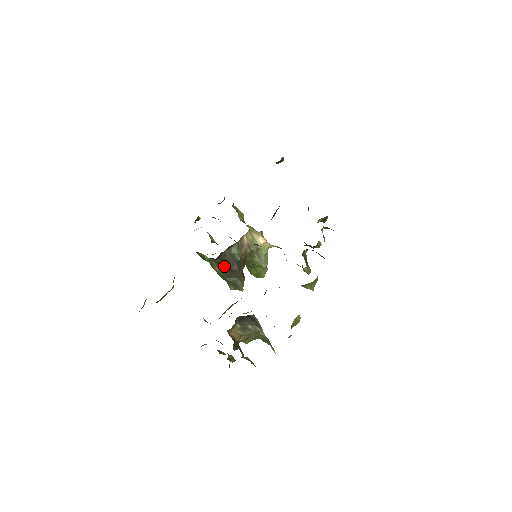
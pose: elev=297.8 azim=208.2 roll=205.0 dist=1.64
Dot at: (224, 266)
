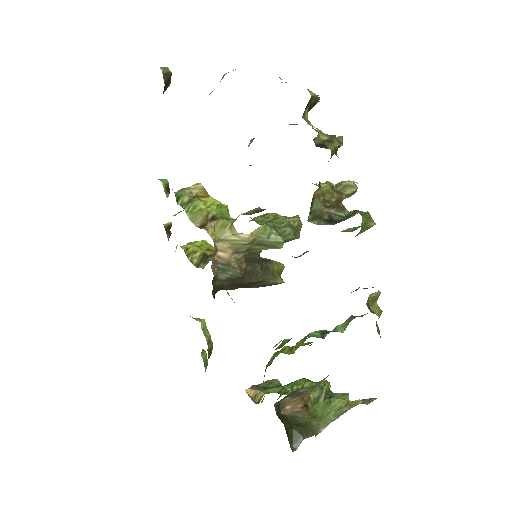
Dot at: (233, 289)
